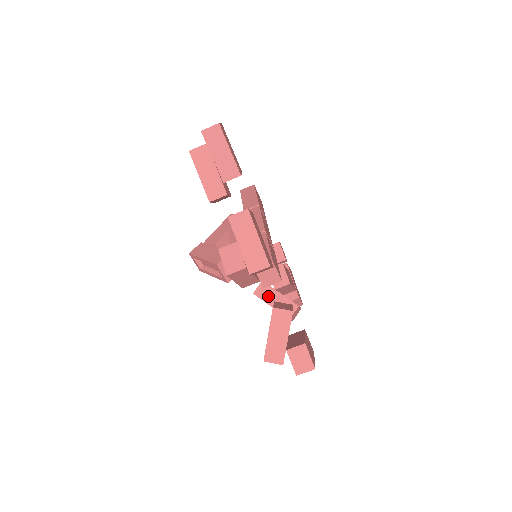
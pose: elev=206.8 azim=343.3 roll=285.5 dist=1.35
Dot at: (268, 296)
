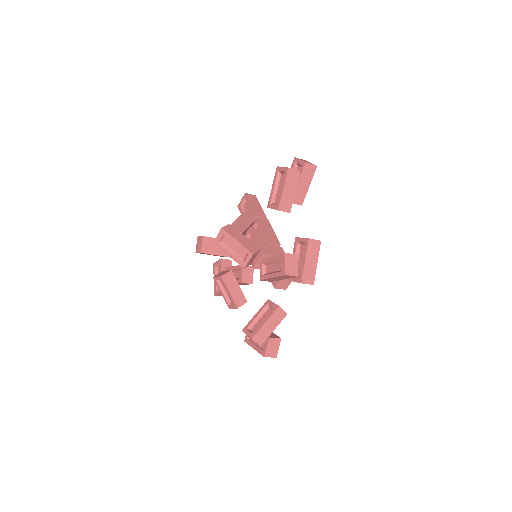
Dot at: (231, 284)
